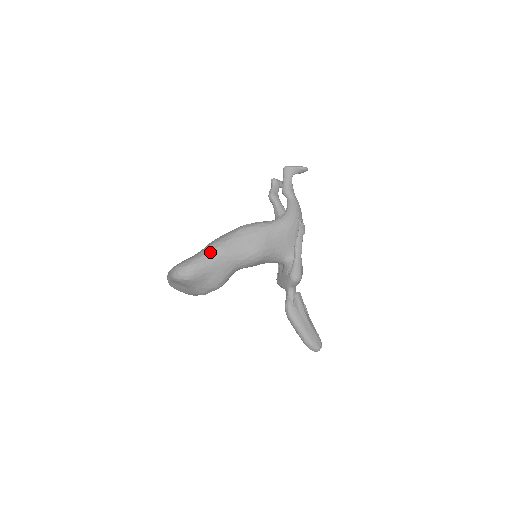
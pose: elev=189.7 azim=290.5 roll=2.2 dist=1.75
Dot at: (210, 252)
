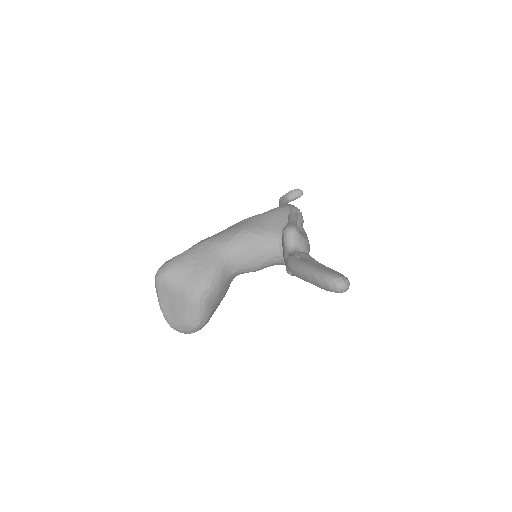
Dot at: (193, 246)
